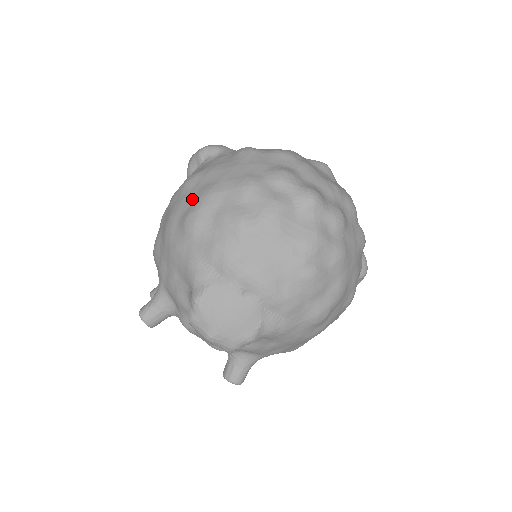
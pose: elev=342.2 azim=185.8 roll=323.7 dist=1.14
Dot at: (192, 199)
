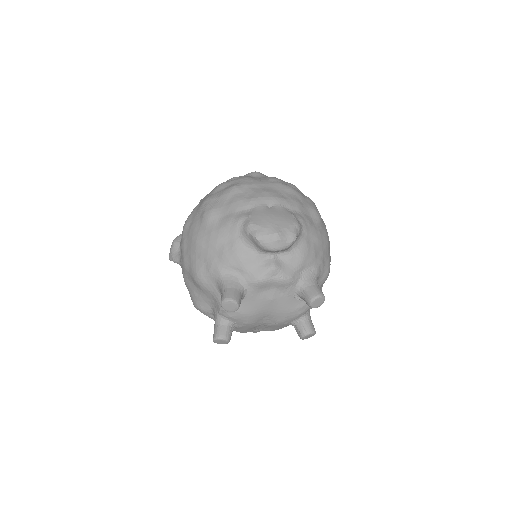
Dot at: (198, 215)
